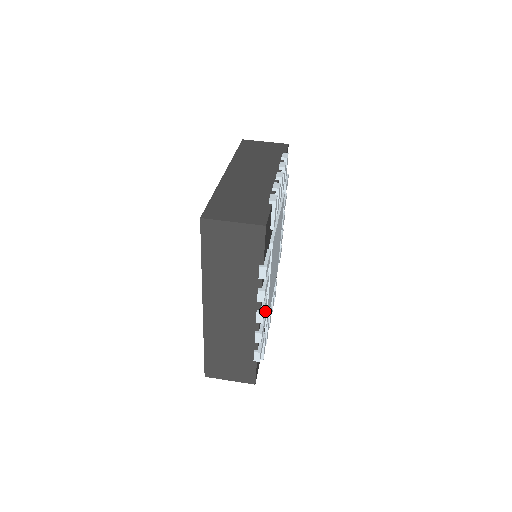
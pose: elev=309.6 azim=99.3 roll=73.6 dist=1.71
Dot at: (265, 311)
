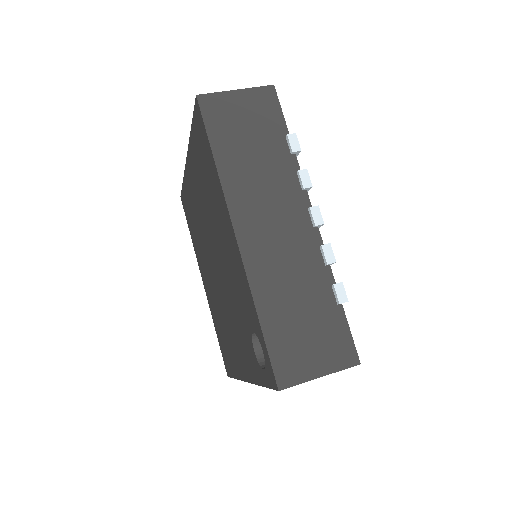
Dot at: occluded
